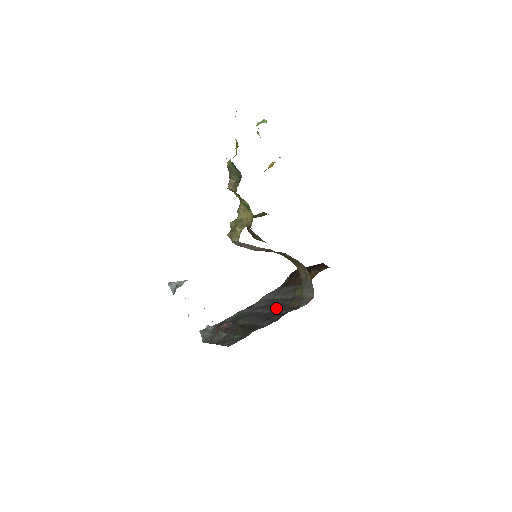
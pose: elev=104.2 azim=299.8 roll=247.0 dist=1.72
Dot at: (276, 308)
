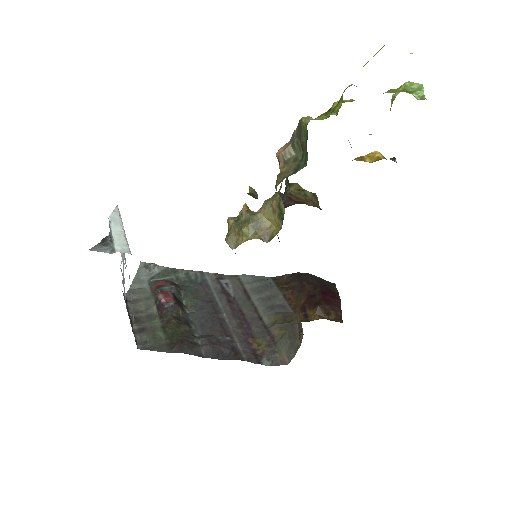
Dot at: (238, 325)
